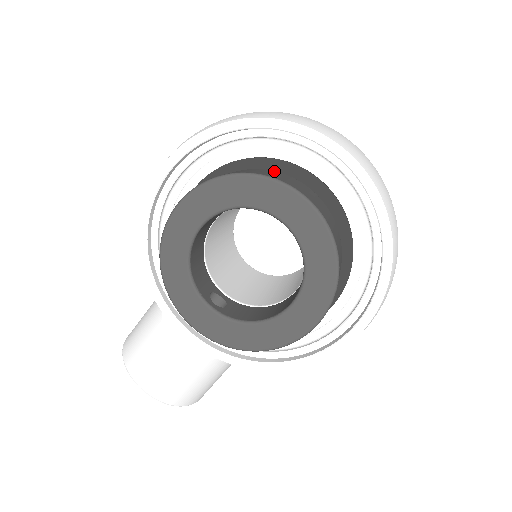
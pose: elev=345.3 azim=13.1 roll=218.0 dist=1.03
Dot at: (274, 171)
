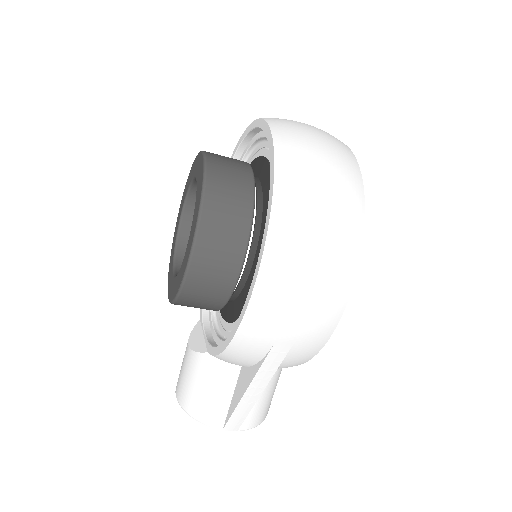
Dot at: occluded
